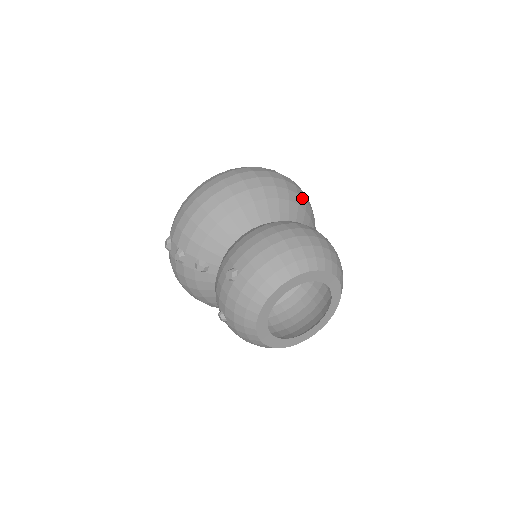
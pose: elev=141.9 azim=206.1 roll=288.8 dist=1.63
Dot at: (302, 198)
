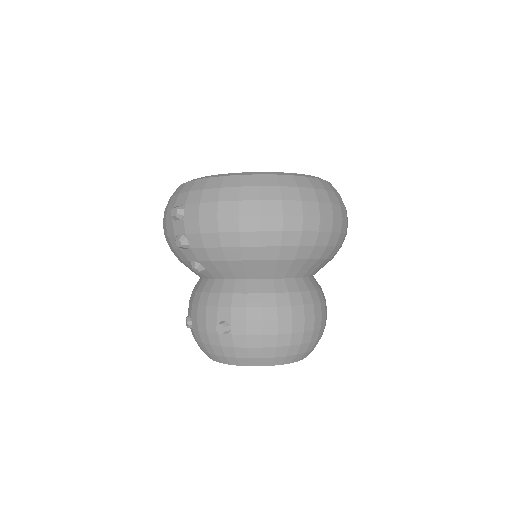
Dot at: (340, 247)
